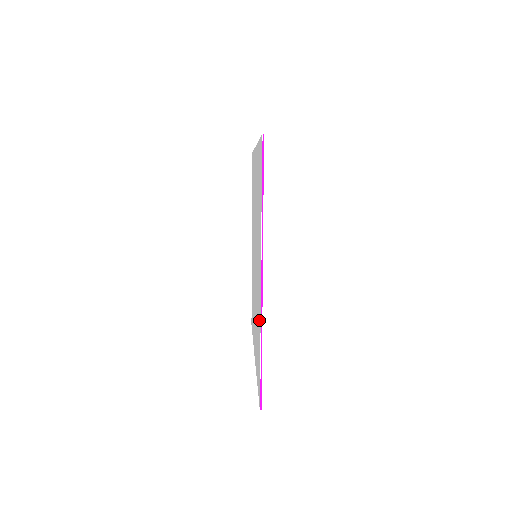
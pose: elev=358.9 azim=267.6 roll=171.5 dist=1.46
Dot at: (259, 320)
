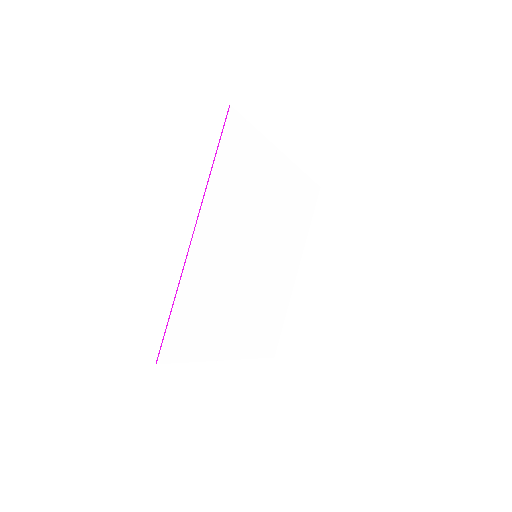
Dot at: (192, 280)
